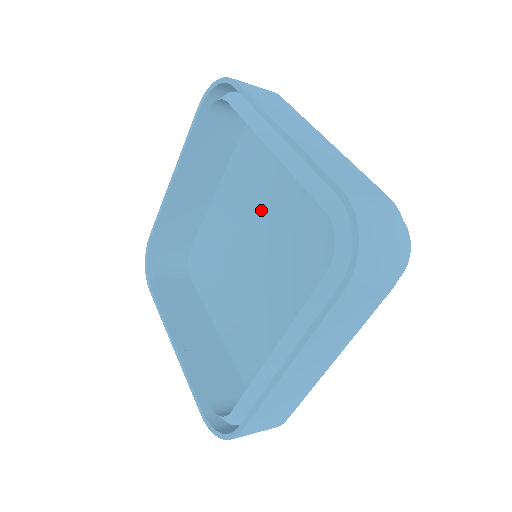
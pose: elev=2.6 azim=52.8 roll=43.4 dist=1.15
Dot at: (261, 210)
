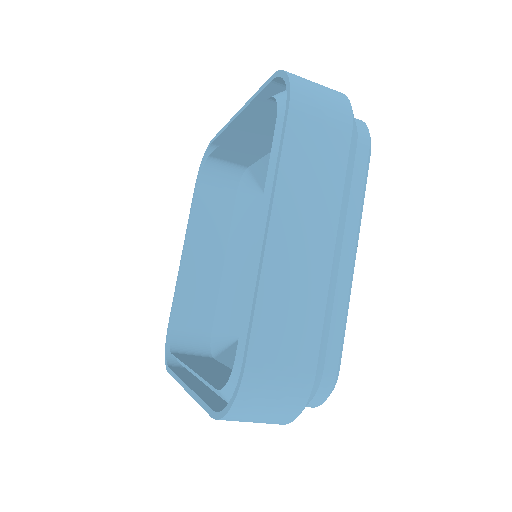
Dot at: occluded
